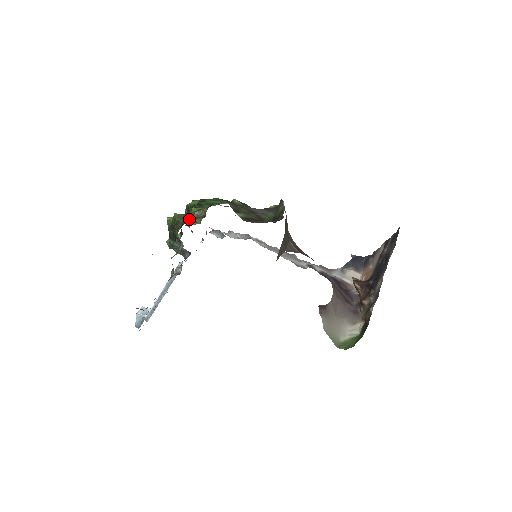
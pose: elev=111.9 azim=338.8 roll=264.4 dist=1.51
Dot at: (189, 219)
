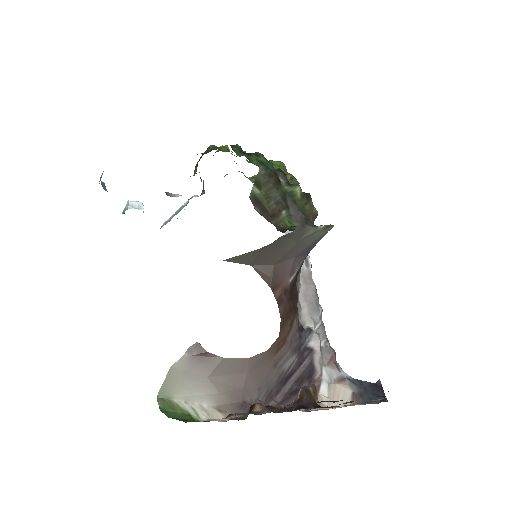
Dot at: occluded
